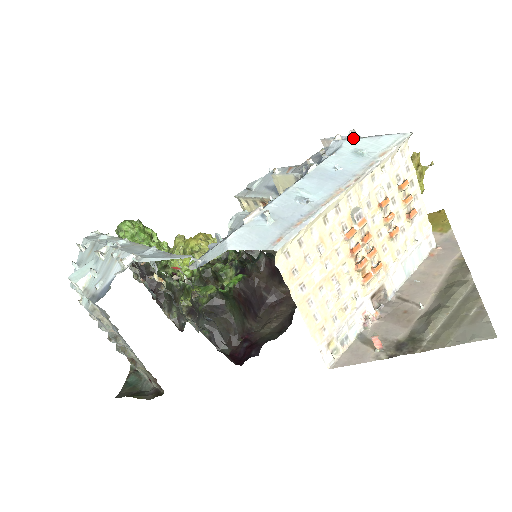
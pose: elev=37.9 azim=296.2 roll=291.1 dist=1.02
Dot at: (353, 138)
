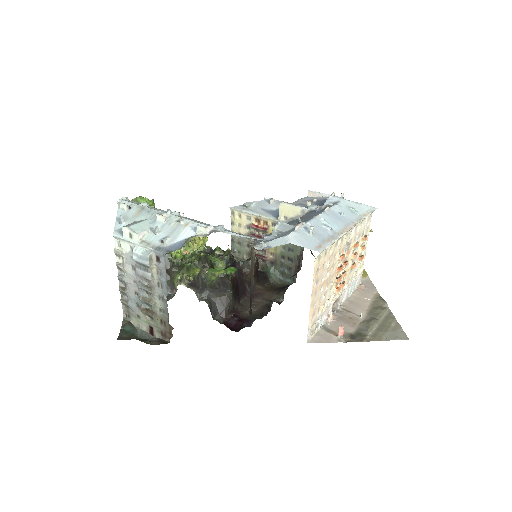
Dot at: (343, 198)
